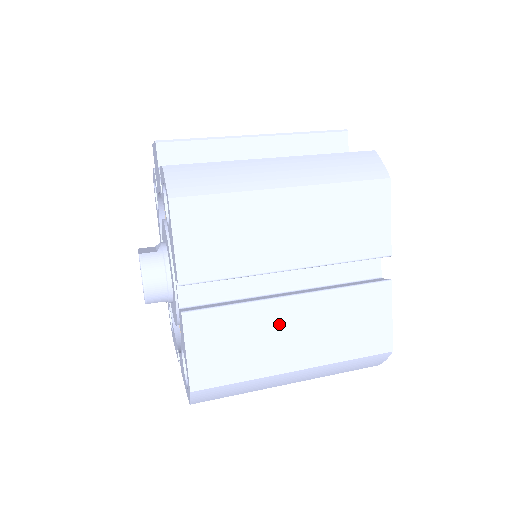
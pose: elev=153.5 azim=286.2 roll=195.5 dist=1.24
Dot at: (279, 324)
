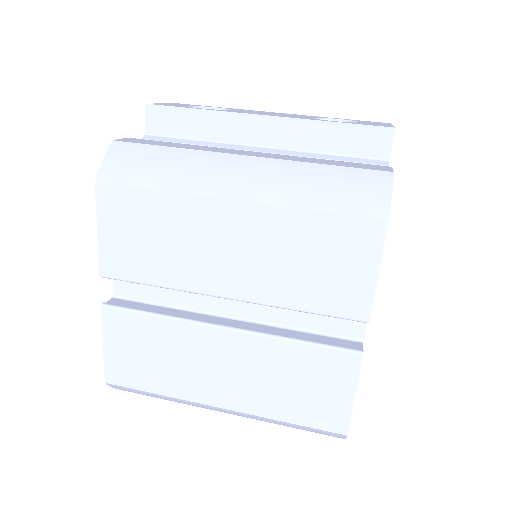
Dot at: (204, 352)
